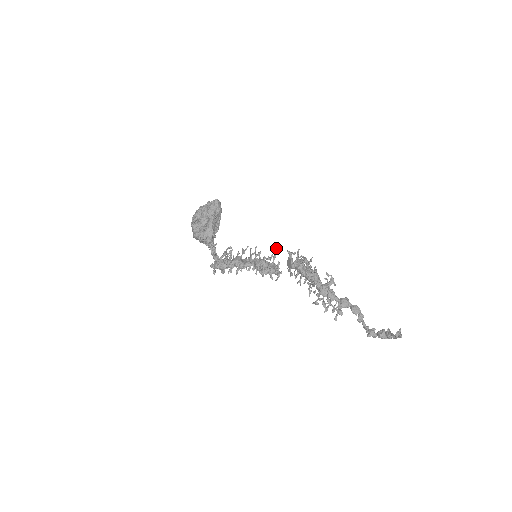
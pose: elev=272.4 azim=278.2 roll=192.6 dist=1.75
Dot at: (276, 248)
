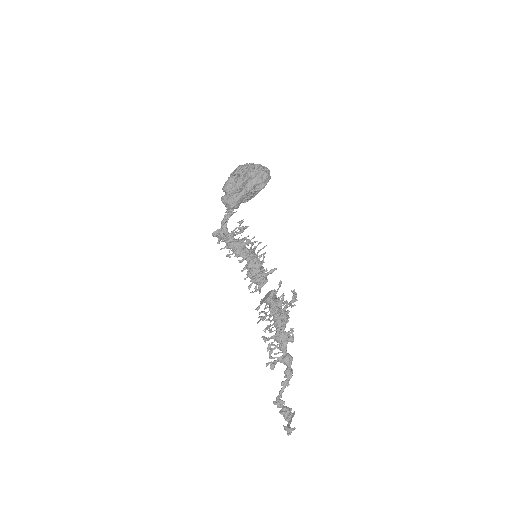
Dot at: (276, 268)
